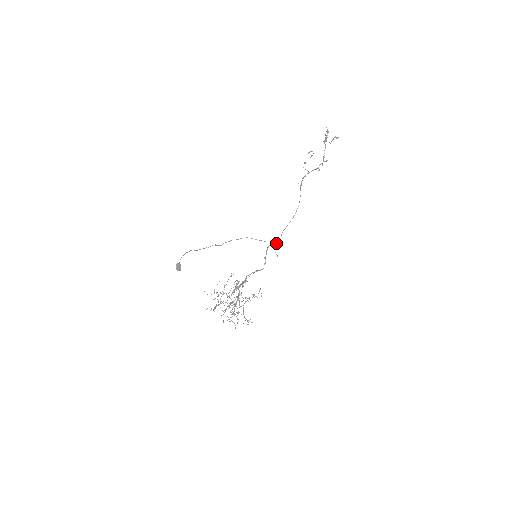
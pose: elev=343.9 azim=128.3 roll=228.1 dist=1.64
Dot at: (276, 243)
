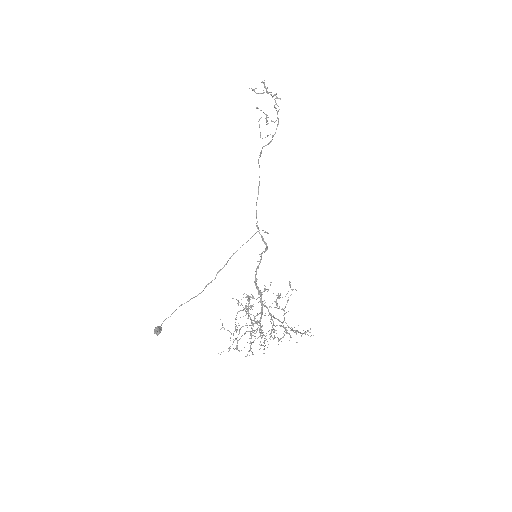
Dot at: (256, 223)
